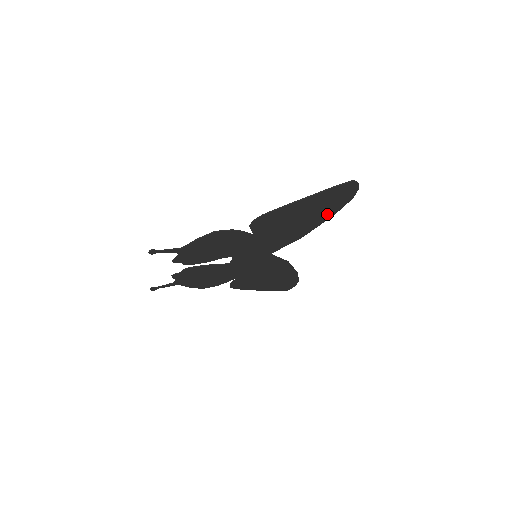
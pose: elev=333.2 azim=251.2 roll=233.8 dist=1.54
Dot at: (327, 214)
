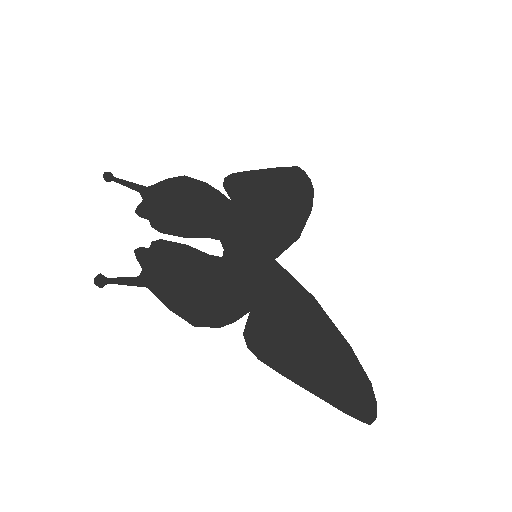
Dot at: (303, 205)
